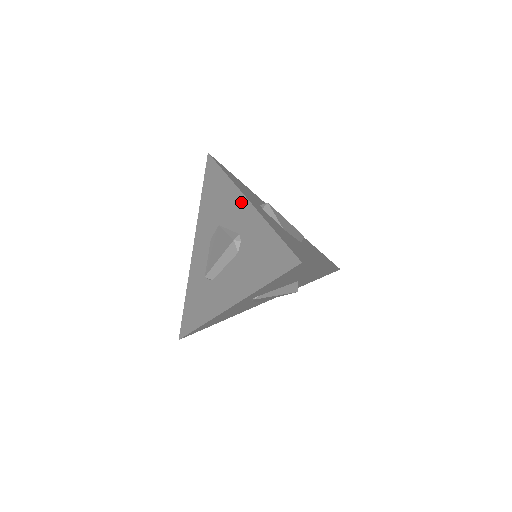
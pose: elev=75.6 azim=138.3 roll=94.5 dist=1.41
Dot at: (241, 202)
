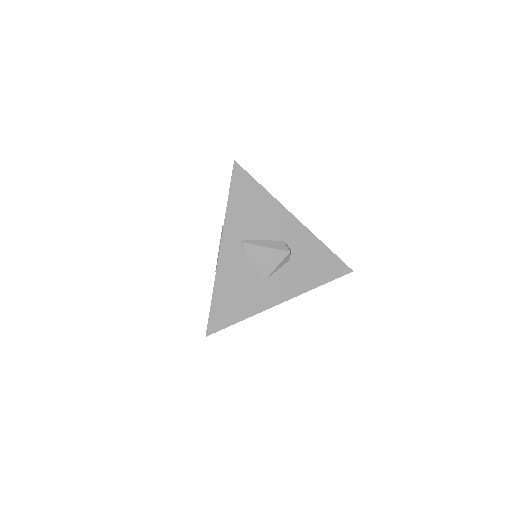
Dot at: occluded
